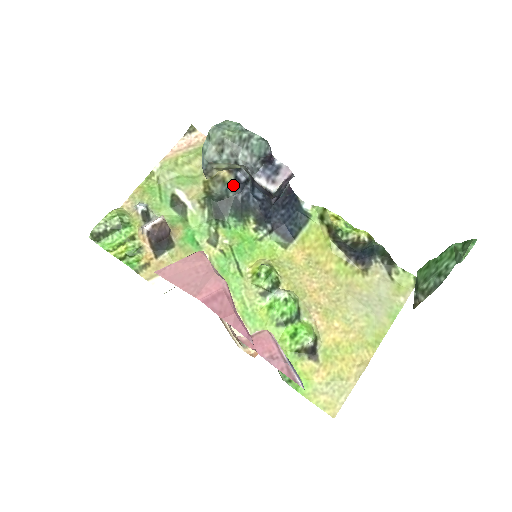
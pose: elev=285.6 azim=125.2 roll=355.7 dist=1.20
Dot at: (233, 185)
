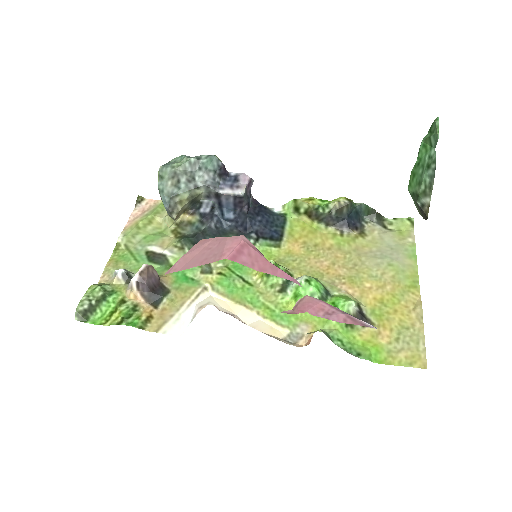
Dot at: (201, 221)
